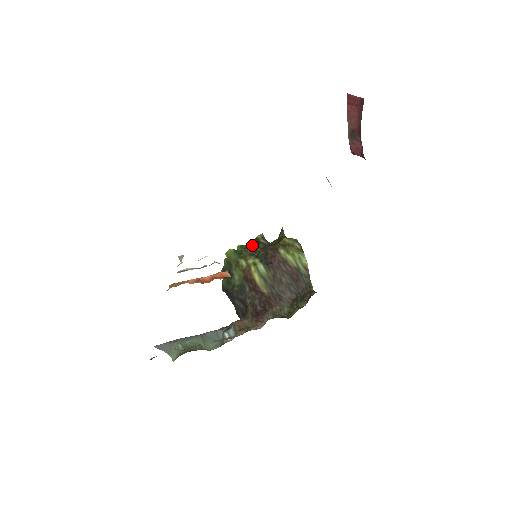
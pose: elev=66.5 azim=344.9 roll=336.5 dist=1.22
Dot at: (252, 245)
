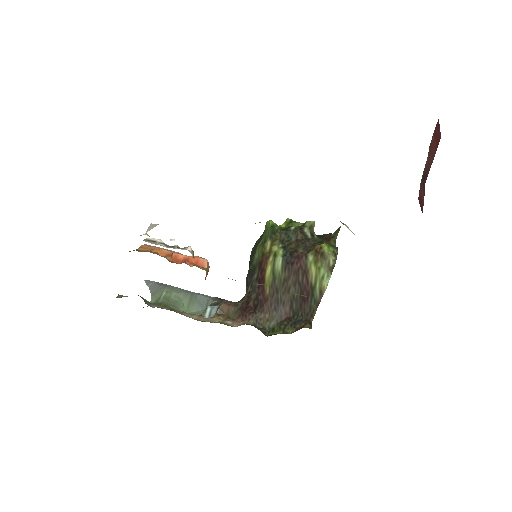
Dot at: (291, 230)
